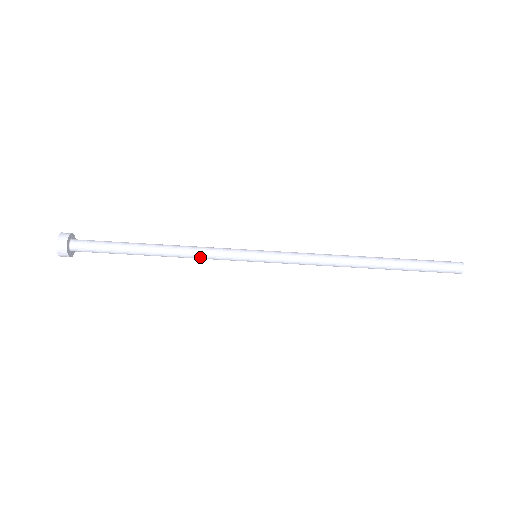
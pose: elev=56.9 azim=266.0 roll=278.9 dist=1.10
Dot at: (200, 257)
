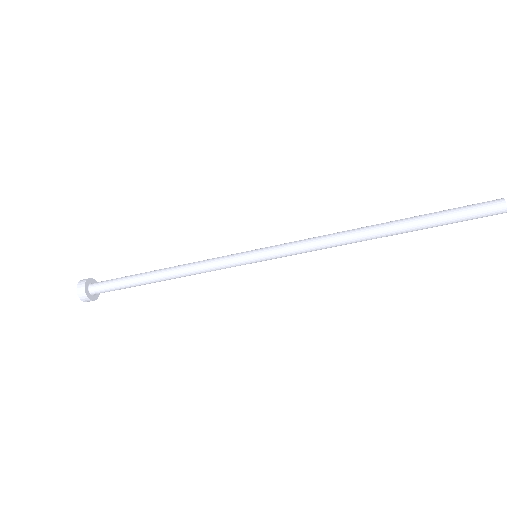
Dot at: (201, 271)
